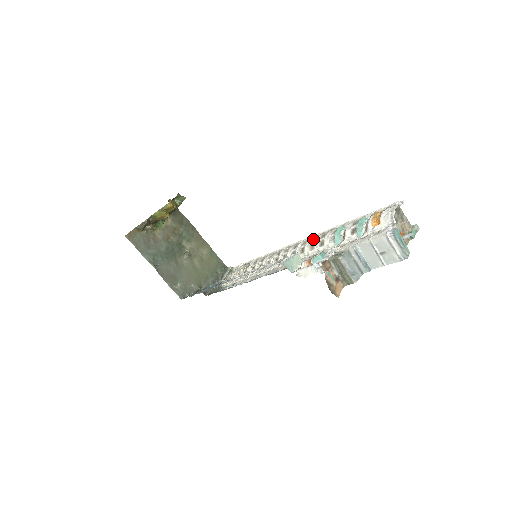
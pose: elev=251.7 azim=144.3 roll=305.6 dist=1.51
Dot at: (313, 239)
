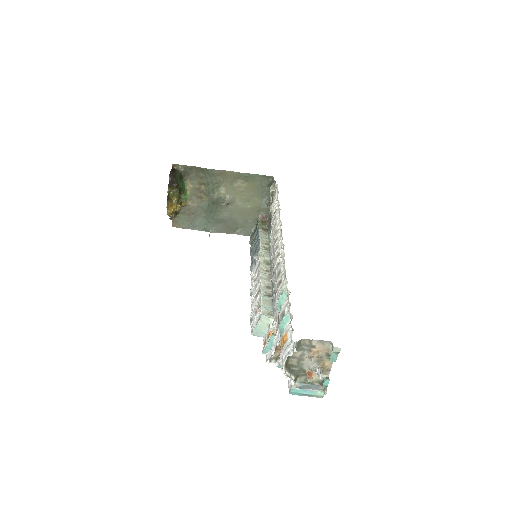
Dot at: (276, 280)
